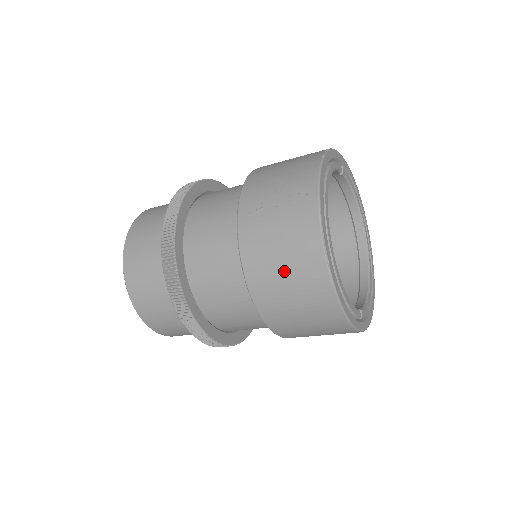
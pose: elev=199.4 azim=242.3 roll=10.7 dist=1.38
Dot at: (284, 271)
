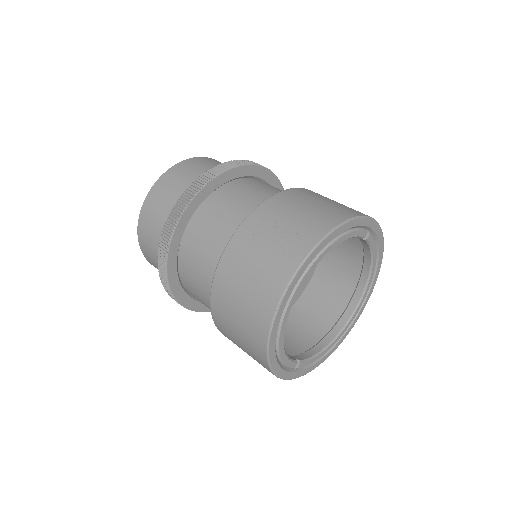
Dot at: (240, 301)
